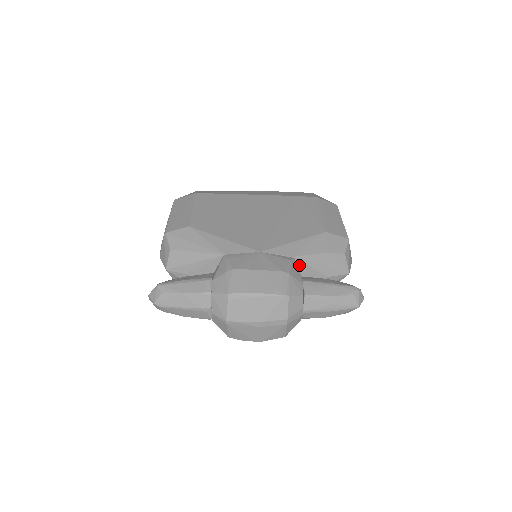
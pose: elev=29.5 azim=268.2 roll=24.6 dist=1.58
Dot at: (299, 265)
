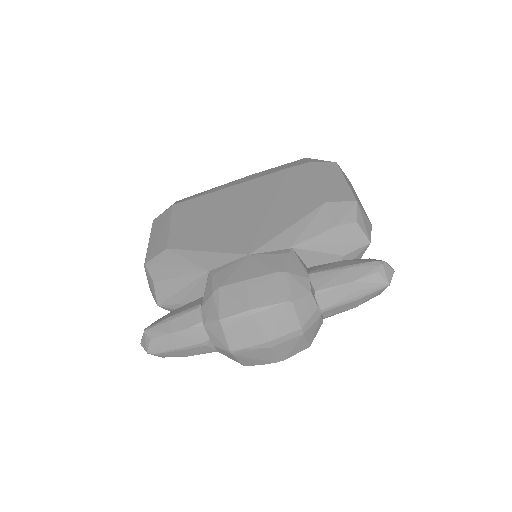
Dot at: (302, 254)
